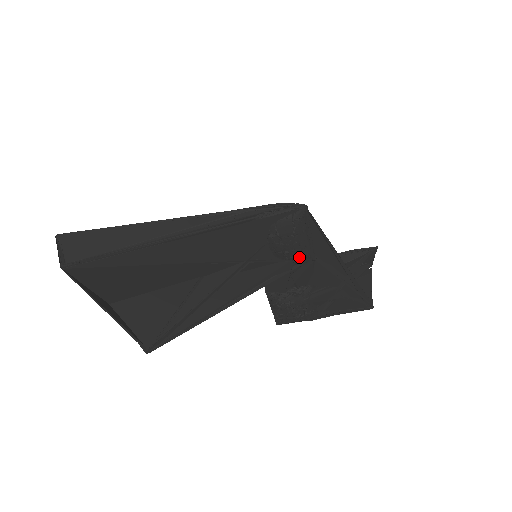
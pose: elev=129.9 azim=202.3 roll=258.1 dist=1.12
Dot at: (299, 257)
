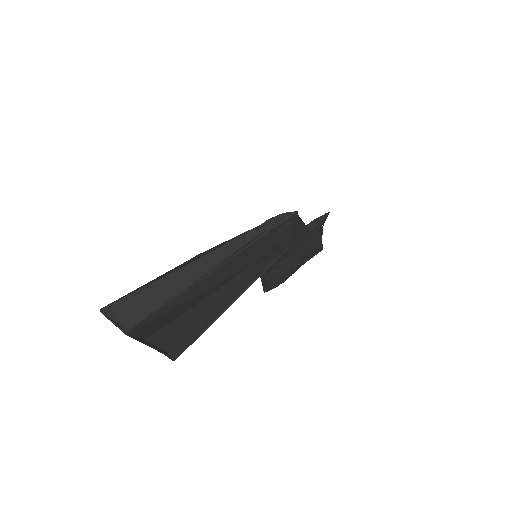
Dot at: occluded
